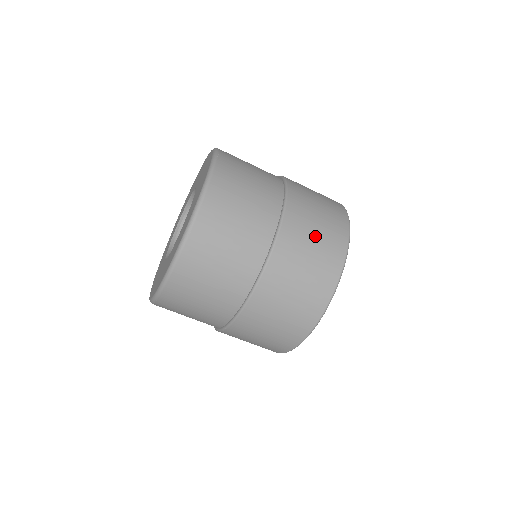
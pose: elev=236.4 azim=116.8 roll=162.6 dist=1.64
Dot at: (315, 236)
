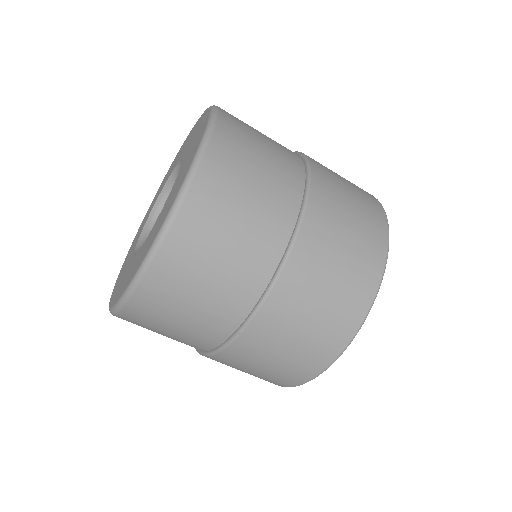
Dot at: (348, 190)
